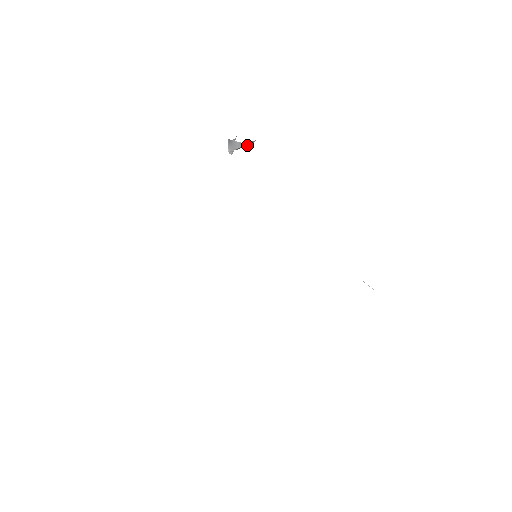
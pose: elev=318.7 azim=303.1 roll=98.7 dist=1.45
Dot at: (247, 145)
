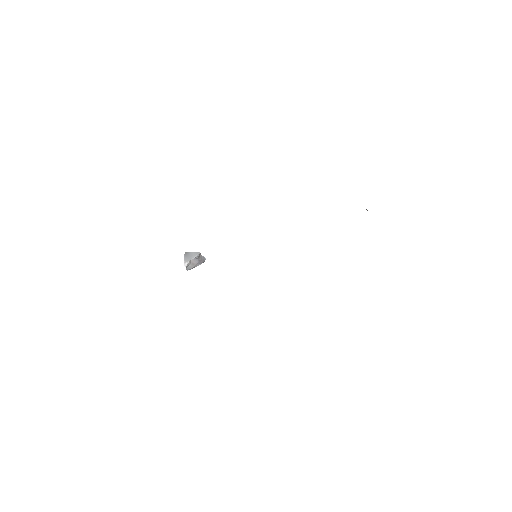
Dot at: (199, 261)
